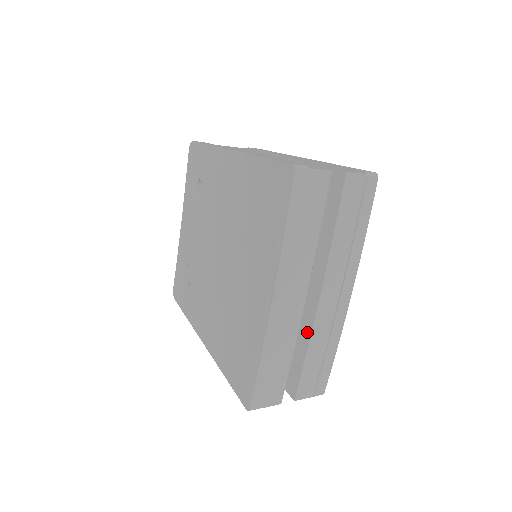
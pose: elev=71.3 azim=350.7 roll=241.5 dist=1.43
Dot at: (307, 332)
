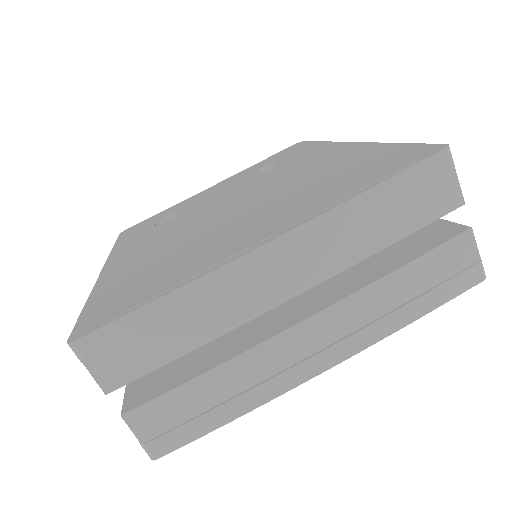
Dot at: (241, 347)
